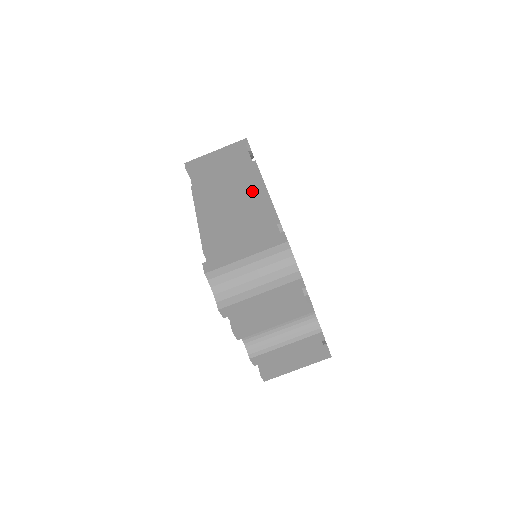
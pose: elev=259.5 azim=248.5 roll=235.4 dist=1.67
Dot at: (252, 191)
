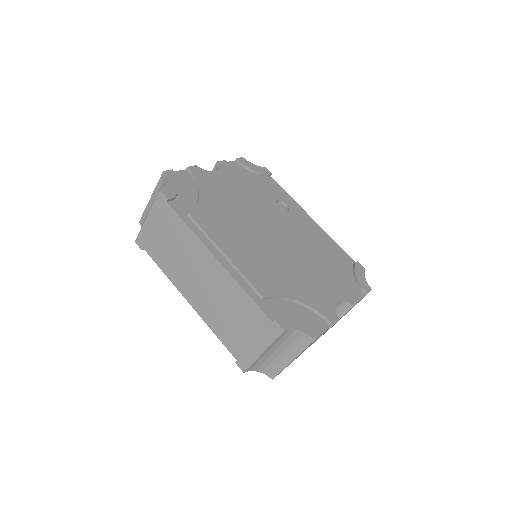
Dot at: (217, 272)
